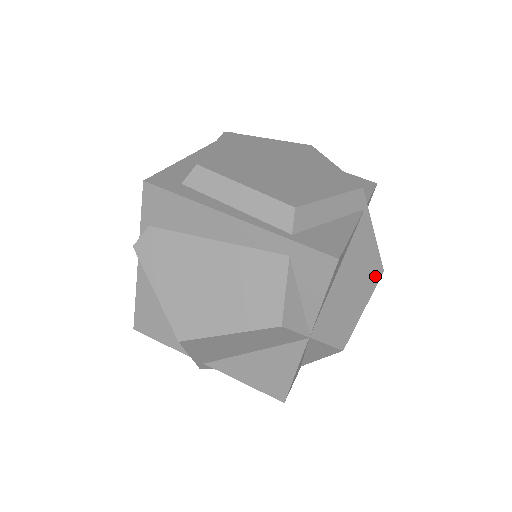
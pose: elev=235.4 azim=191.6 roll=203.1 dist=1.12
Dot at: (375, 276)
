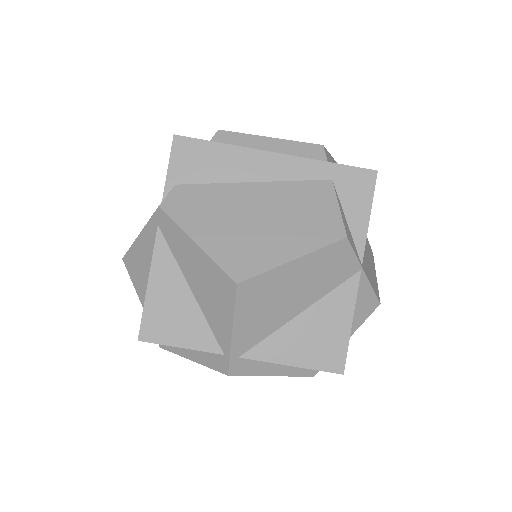
Dot at: (371, 253)
